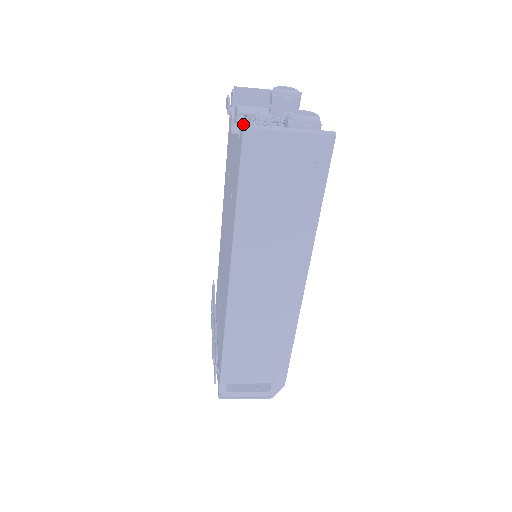
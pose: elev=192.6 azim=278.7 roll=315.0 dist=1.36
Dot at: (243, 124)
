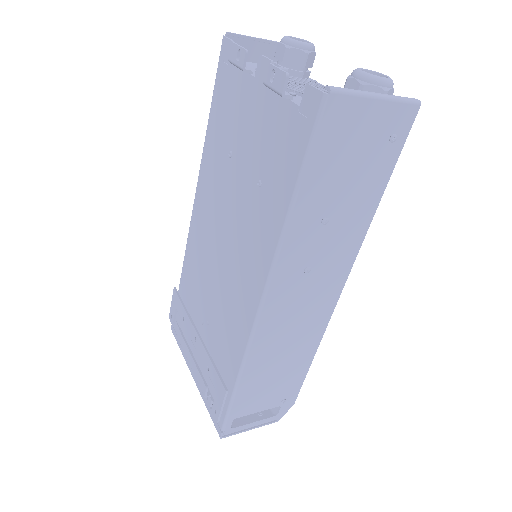
Dot at: occluded
